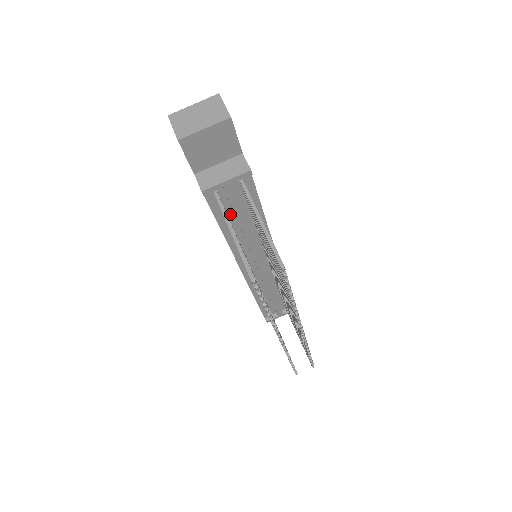
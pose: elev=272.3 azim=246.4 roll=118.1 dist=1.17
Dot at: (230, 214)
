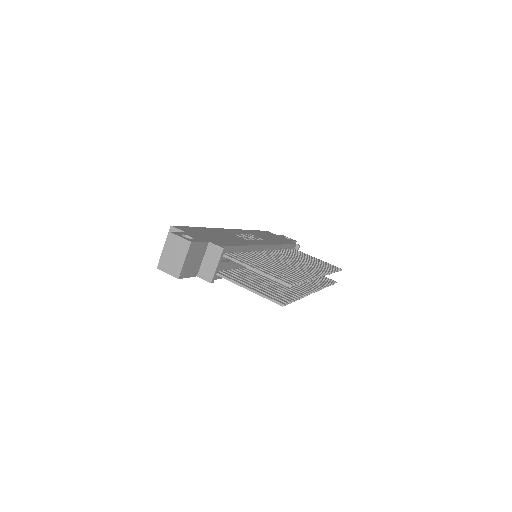
Dot at: (229, 268)
